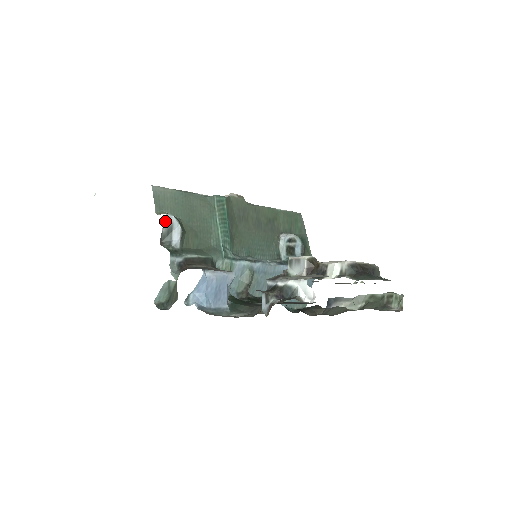
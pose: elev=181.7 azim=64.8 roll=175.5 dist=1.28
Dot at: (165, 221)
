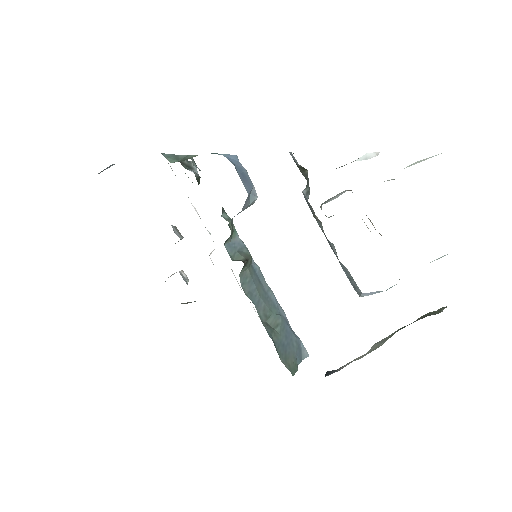
Dot at: (189, 161)
